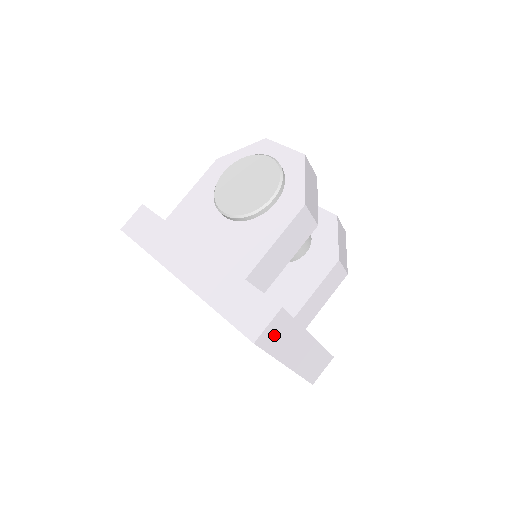
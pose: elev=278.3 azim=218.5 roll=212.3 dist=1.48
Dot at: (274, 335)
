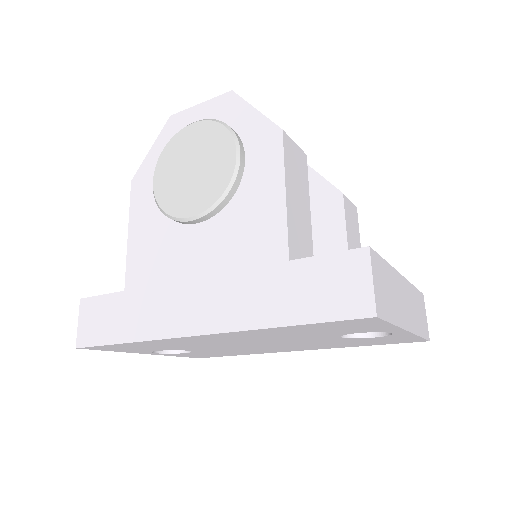
Dot at: (382, 293)
